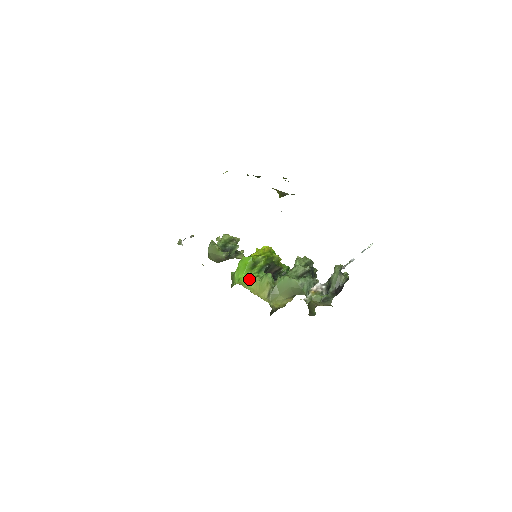
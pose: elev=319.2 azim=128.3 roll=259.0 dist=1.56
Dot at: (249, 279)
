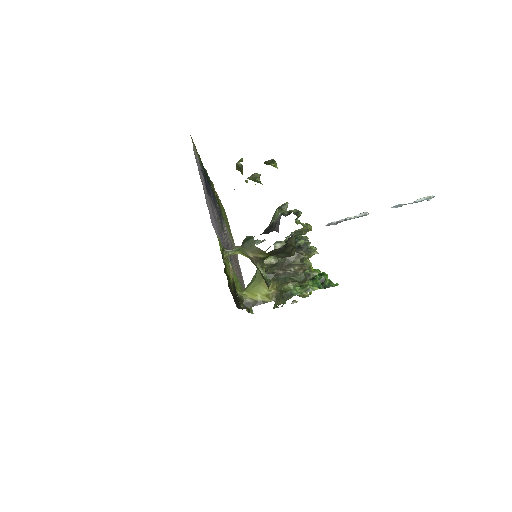
Dot at: occluded
